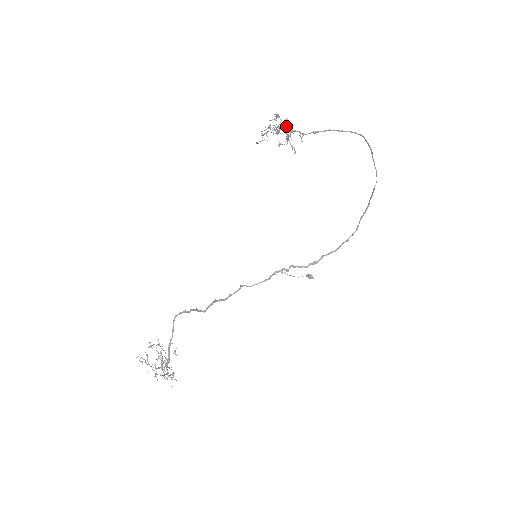
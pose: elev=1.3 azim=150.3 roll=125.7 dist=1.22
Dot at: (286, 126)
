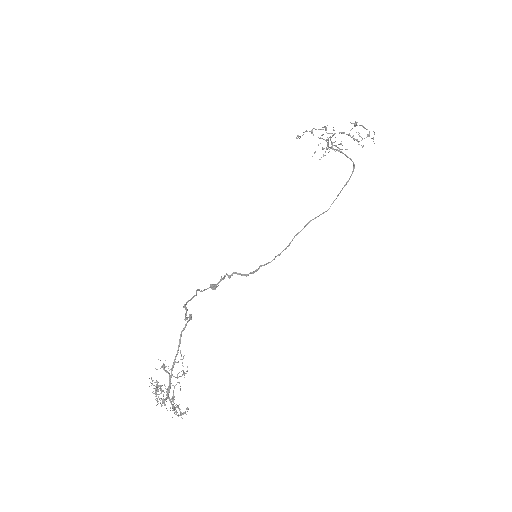
Dot at: occluded
